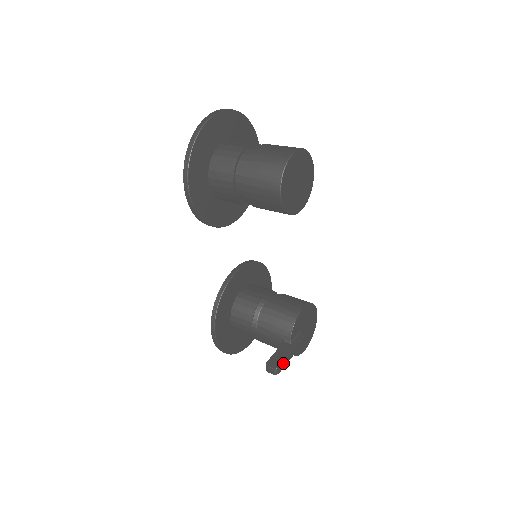
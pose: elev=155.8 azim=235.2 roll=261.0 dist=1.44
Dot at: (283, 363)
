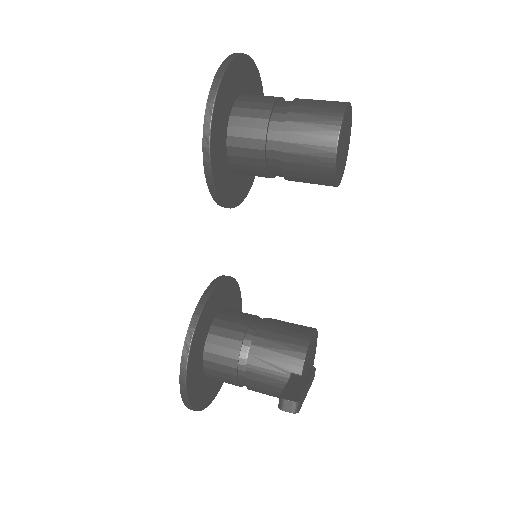
Dot at: (303, 397)
